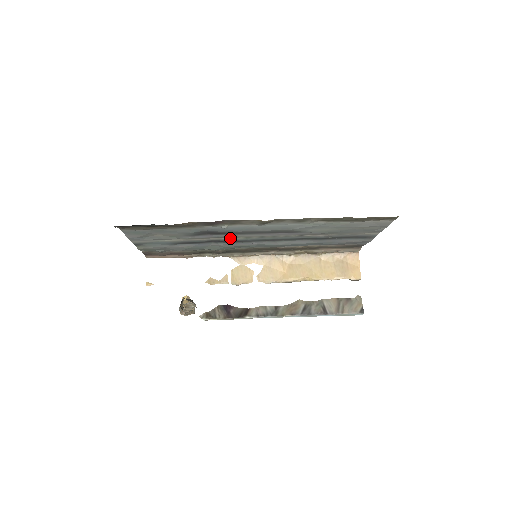
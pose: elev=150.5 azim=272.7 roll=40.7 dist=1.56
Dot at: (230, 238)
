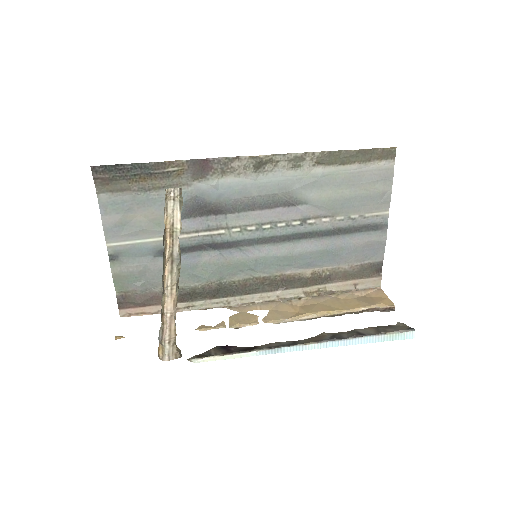
Dot at: (223, 232)
